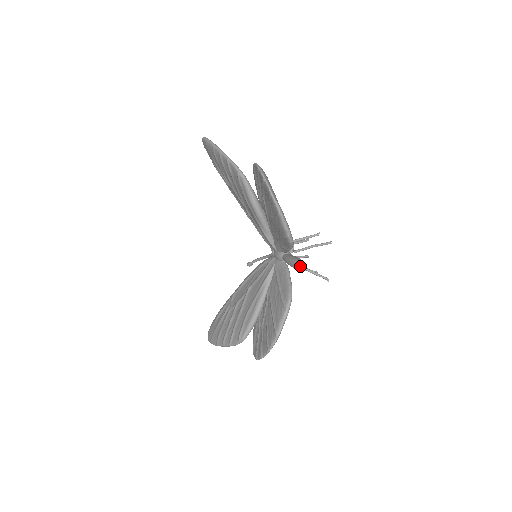
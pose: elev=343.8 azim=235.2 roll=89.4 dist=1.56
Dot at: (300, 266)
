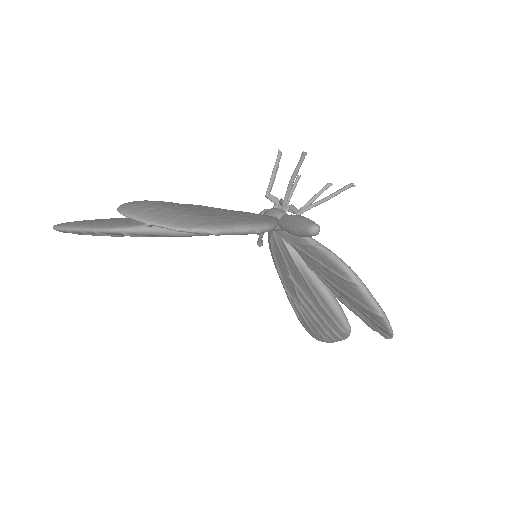
Dot at: (312, 234)
